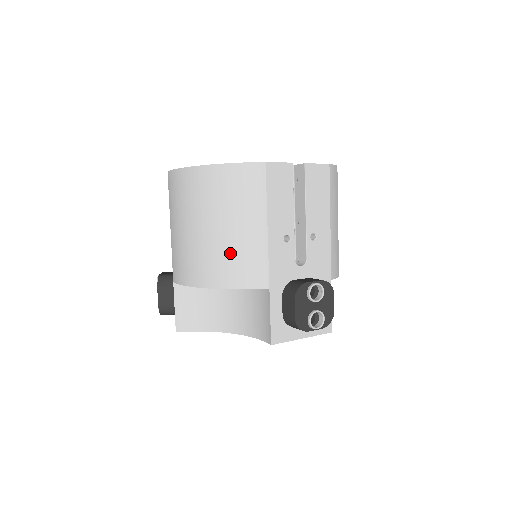
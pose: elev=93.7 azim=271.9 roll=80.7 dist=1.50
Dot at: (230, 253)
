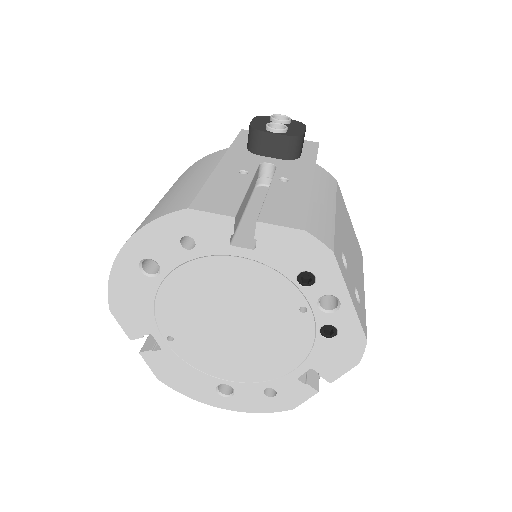
Dot at: occluded
